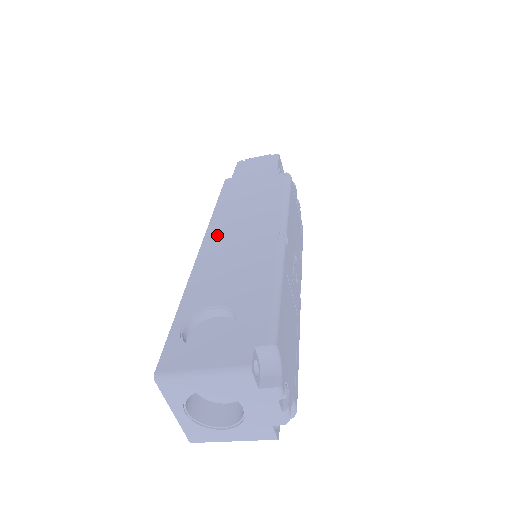
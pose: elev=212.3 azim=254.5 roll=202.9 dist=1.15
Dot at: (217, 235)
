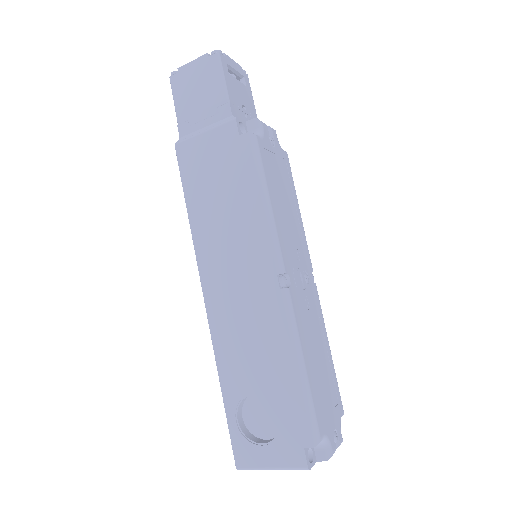
Dot at: (212, 277)
